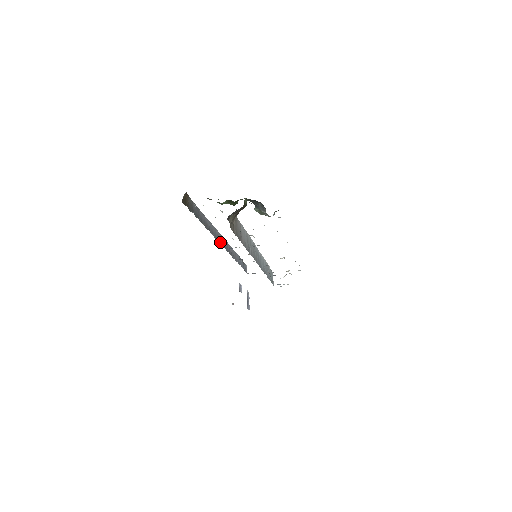
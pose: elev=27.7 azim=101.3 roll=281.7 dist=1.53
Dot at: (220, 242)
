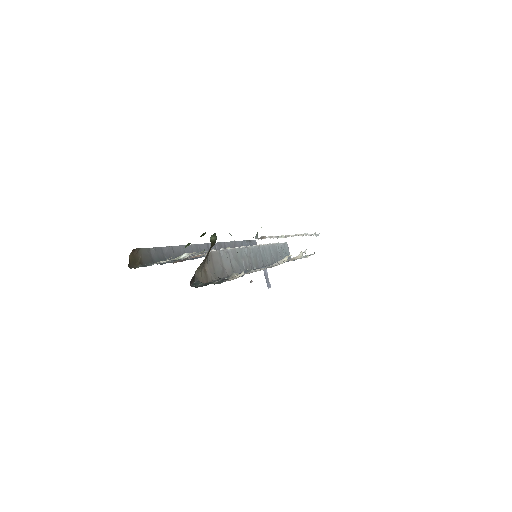
Dot at: occluded
